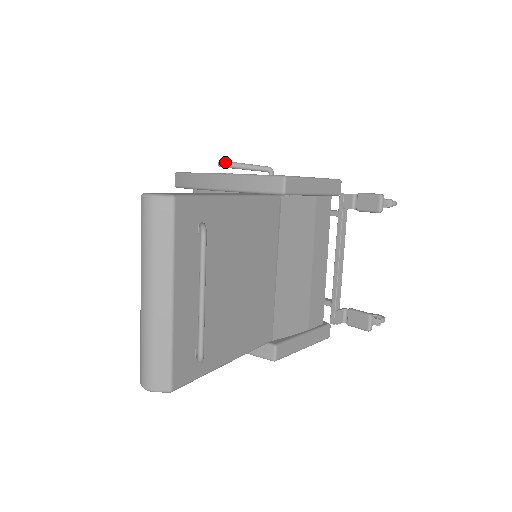
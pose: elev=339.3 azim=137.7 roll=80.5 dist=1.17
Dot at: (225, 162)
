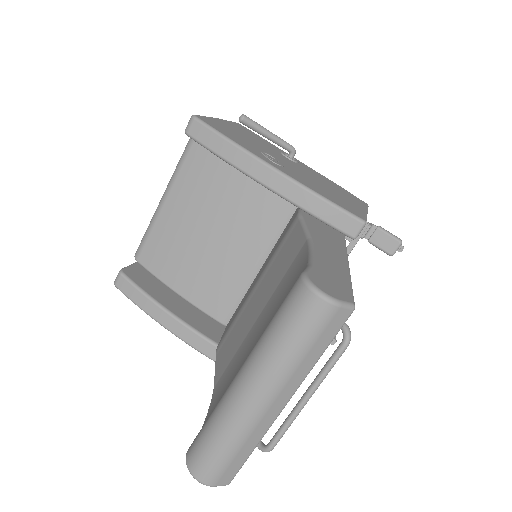
Dot at: (250, 120)
